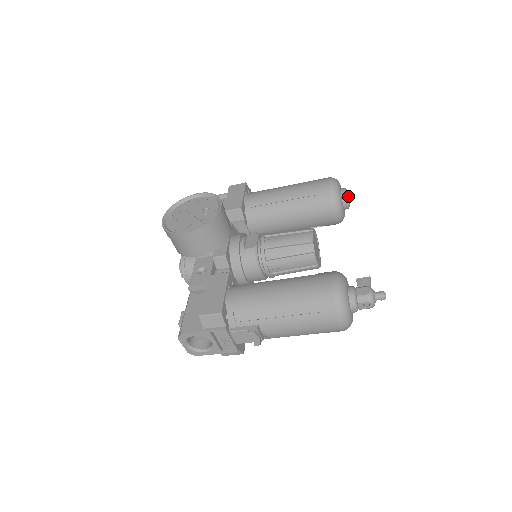
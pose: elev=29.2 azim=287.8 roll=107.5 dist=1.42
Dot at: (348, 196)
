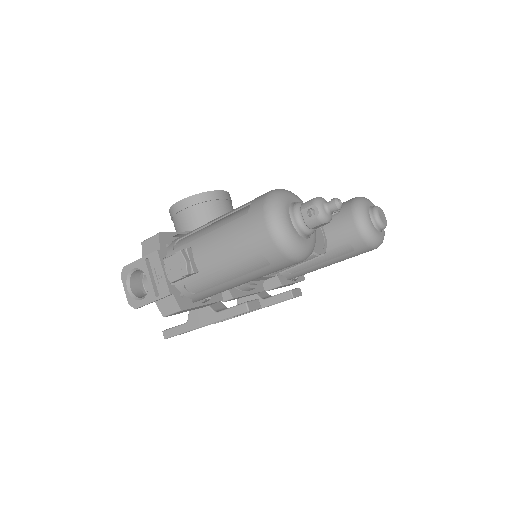
Dot at: (380, 212)
